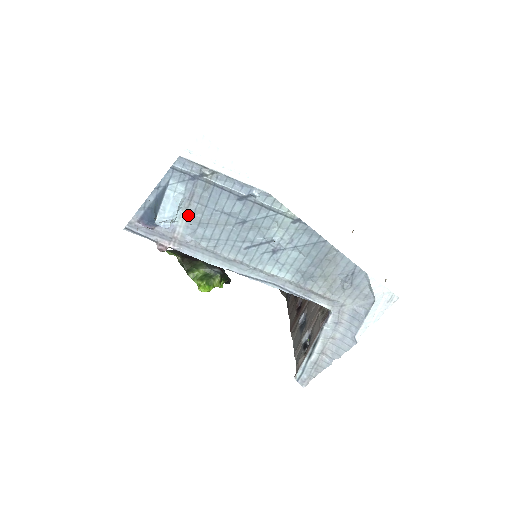
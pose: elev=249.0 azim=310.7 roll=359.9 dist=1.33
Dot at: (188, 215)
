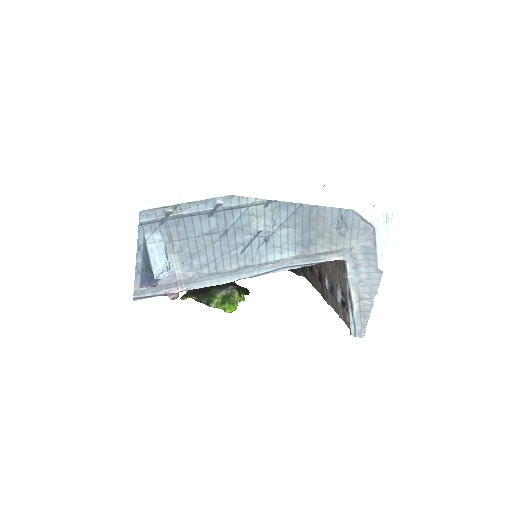
Dot at: (177, 255)
